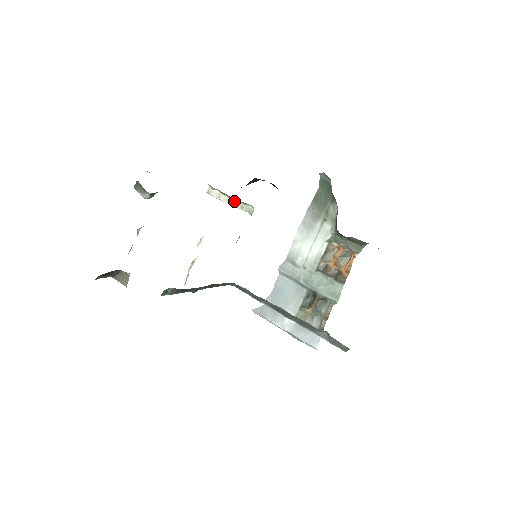
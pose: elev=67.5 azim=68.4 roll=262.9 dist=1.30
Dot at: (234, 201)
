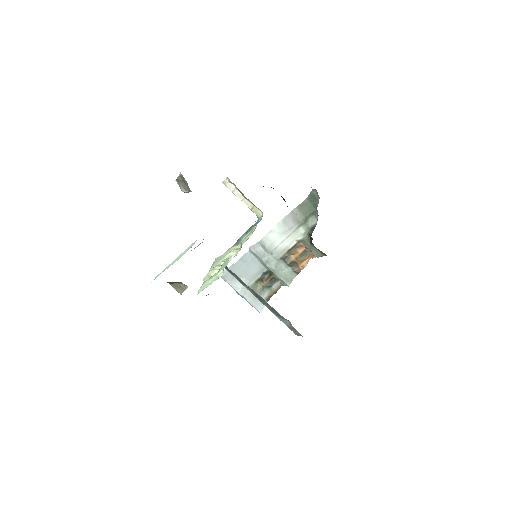
Dot at: (247, 200)
